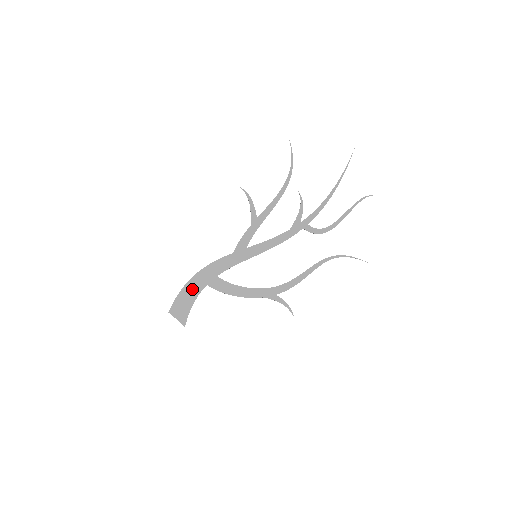
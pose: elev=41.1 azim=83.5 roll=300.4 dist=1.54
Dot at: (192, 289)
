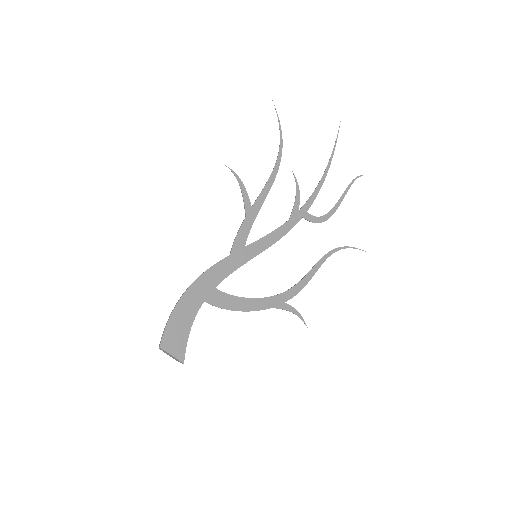
Dot at: (186, 310)
